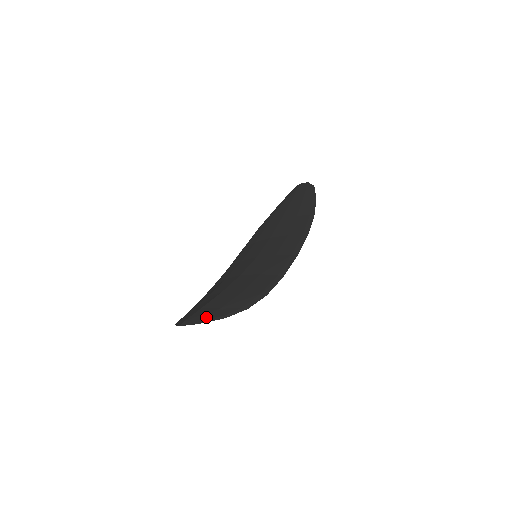
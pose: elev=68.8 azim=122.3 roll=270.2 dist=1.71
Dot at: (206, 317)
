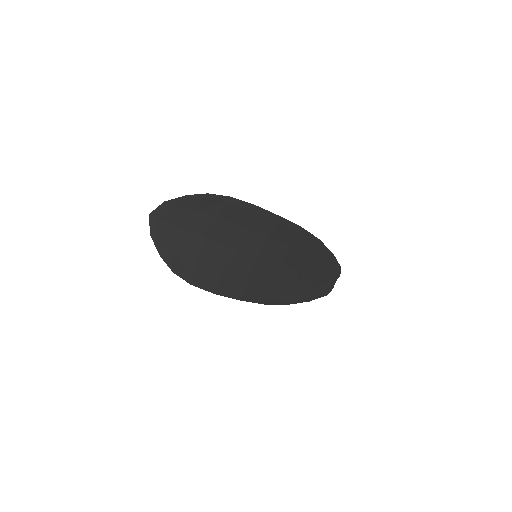
Dot at: (173, 205)
